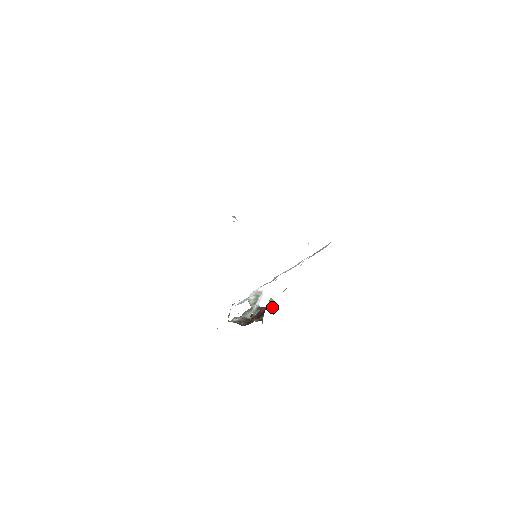
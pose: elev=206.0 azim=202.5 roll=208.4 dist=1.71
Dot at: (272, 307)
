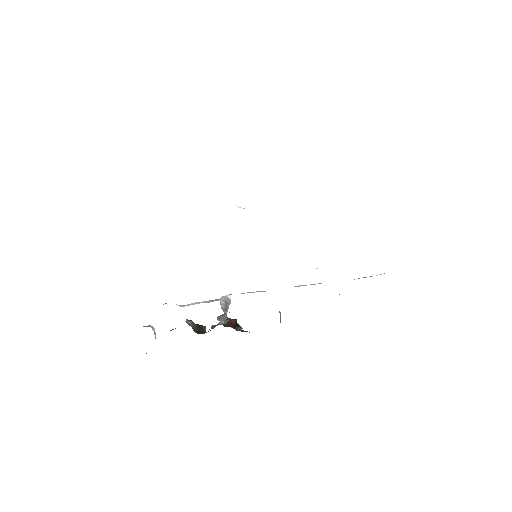
Dot at: (280, 318)
